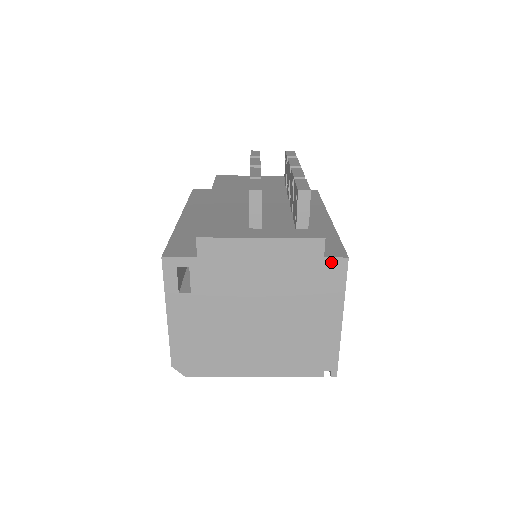
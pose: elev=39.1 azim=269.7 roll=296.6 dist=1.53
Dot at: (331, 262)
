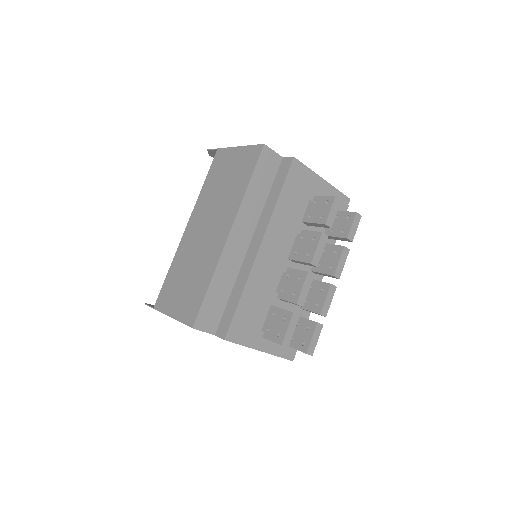
Dot at: occluded
